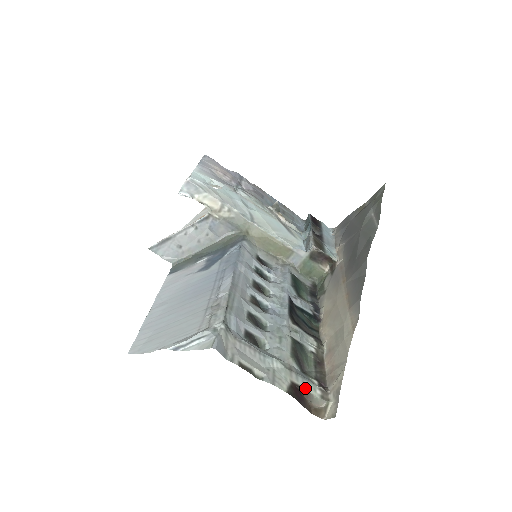
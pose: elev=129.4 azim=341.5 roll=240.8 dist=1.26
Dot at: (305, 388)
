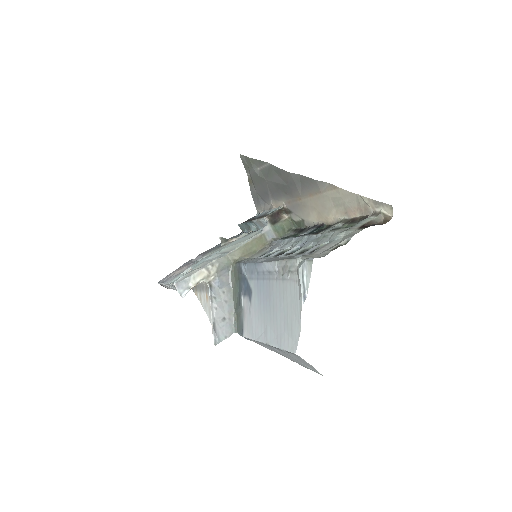
Dot at: (366, 223)
